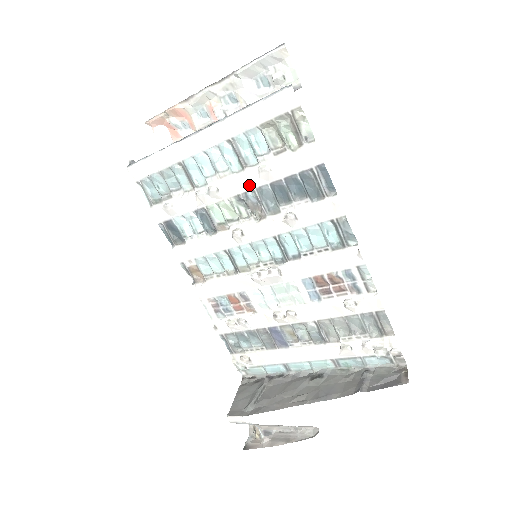
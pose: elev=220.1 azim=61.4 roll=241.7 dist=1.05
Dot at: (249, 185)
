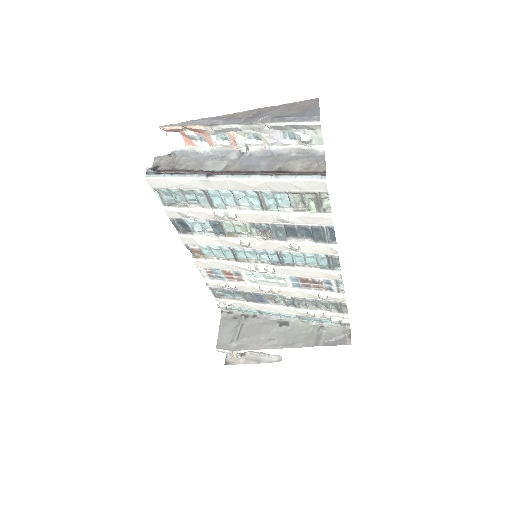
Dot at: (265, 220)
